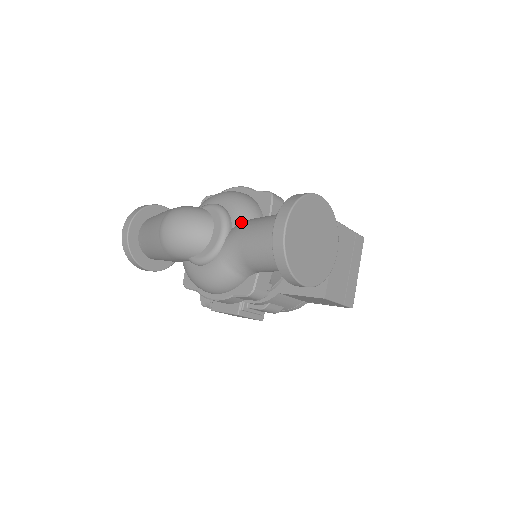
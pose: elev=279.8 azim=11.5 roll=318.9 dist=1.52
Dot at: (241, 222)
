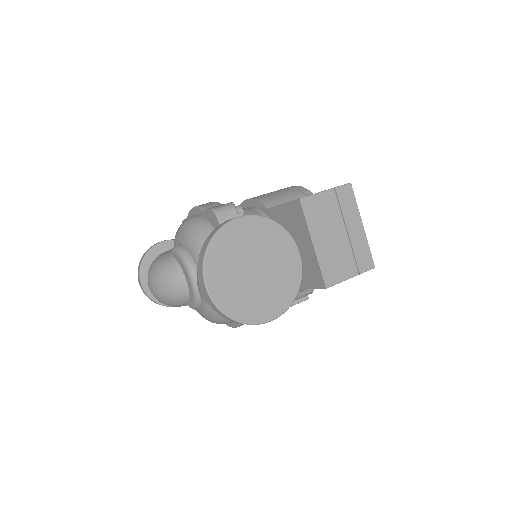
Dot at: occluded
